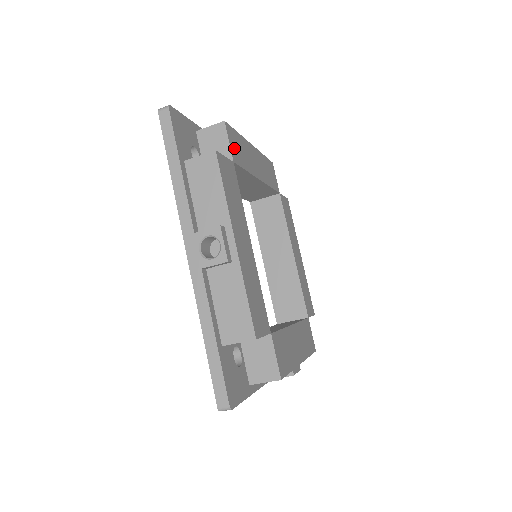
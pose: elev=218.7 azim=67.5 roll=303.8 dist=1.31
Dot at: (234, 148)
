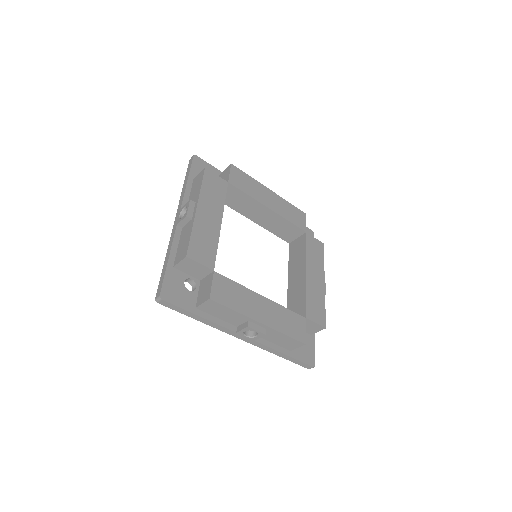
Dot at: (204, 257)
